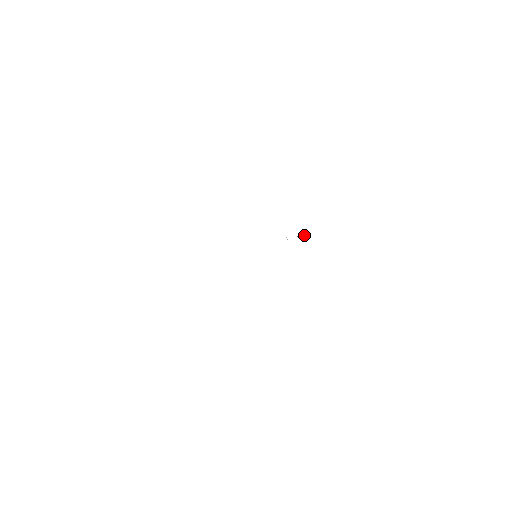
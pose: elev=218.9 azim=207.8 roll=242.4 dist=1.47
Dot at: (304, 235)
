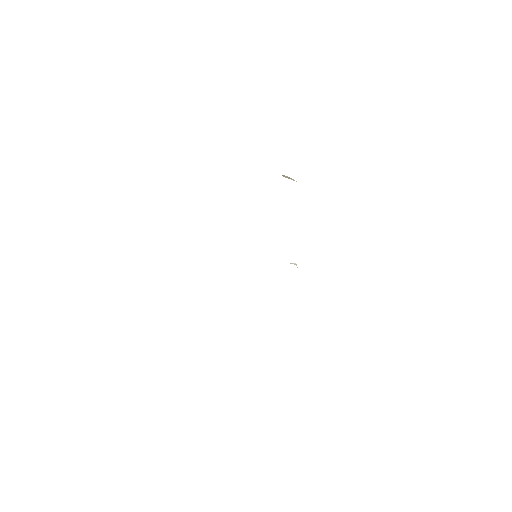
Dot at: occluded
